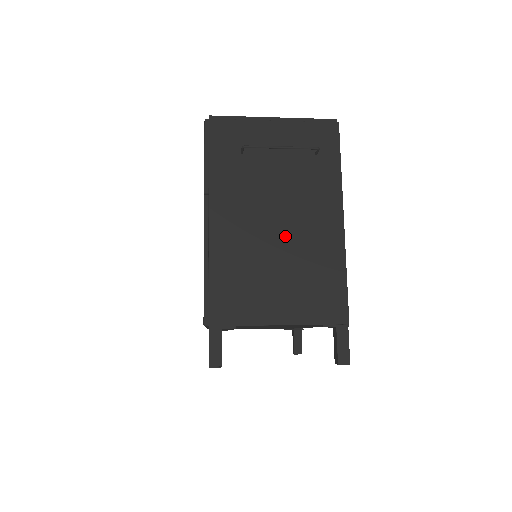
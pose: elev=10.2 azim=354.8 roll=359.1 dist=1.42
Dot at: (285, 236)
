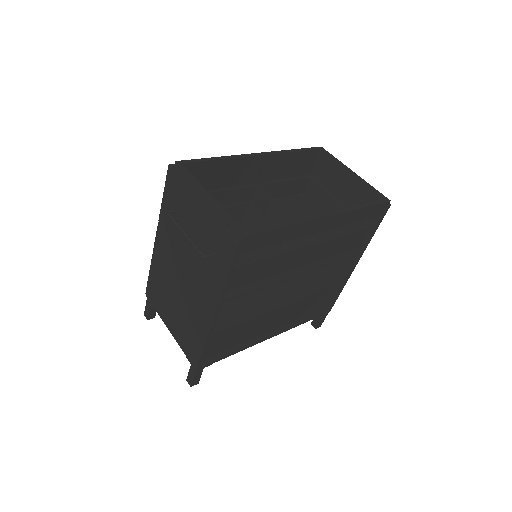
Dot at: (184, 289)
